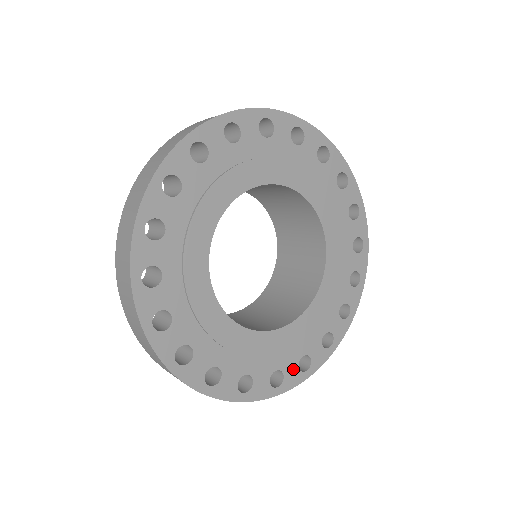
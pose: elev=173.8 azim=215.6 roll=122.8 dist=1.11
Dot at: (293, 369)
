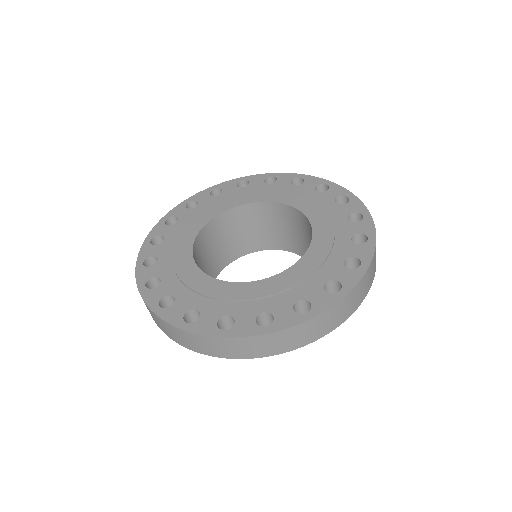
Dot at: (212, 319)
